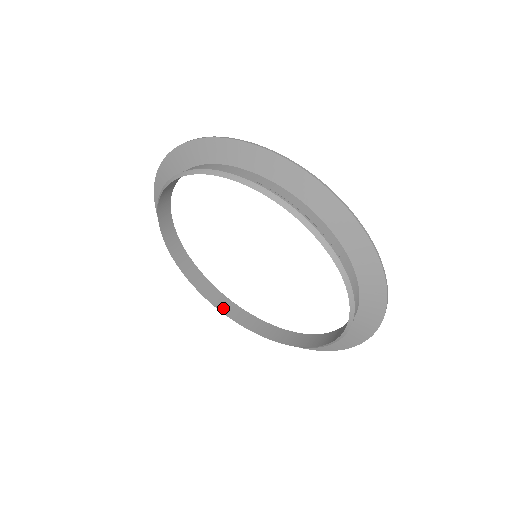
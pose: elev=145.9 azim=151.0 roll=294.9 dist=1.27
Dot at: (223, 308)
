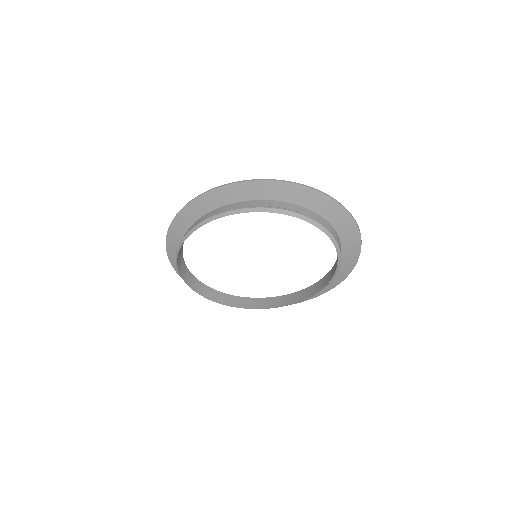
Dot at: (282, 303)
